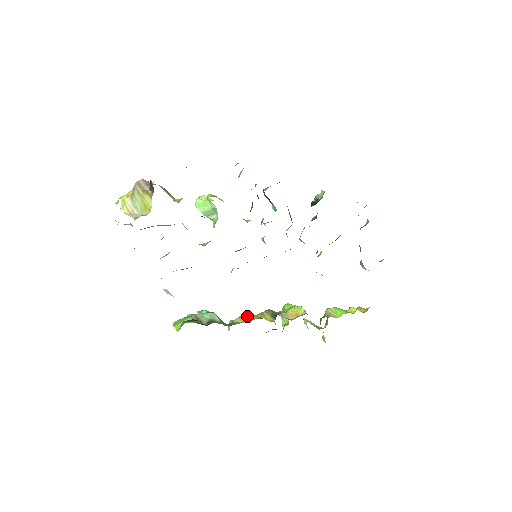
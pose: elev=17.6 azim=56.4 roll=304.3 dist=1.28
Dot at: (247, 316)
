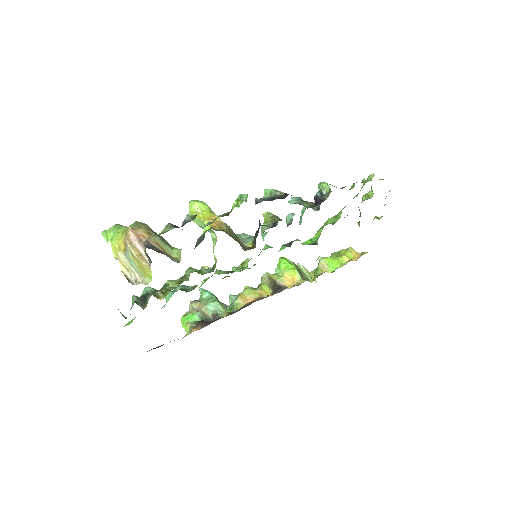
Dot at: (247, 291)
